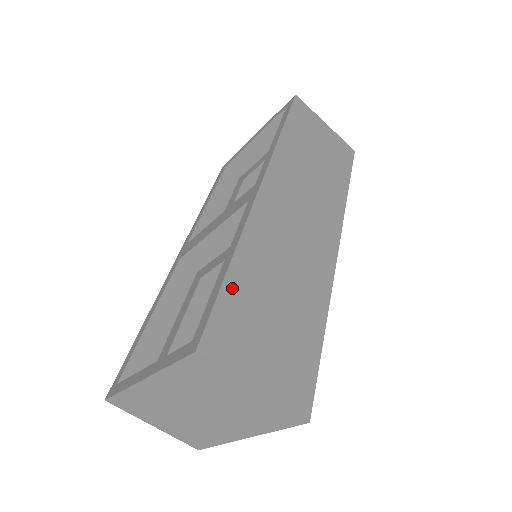
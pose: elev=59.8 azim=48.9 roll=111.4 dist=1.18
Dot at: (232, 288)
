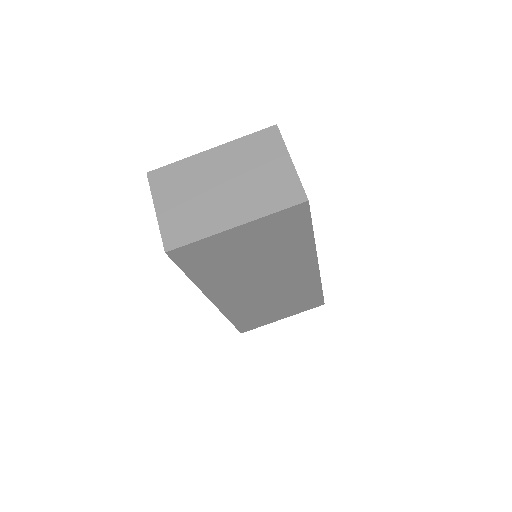
Dot at: occluded
